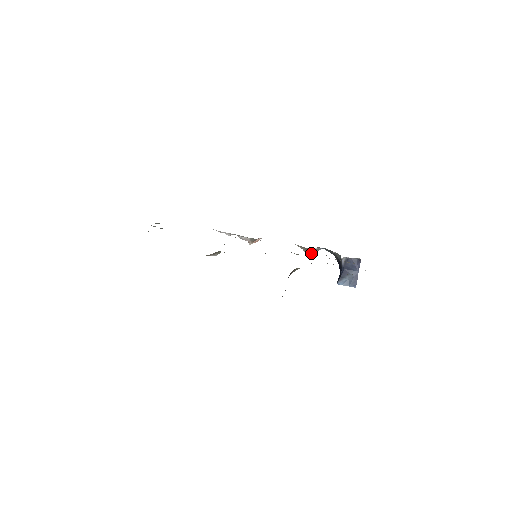
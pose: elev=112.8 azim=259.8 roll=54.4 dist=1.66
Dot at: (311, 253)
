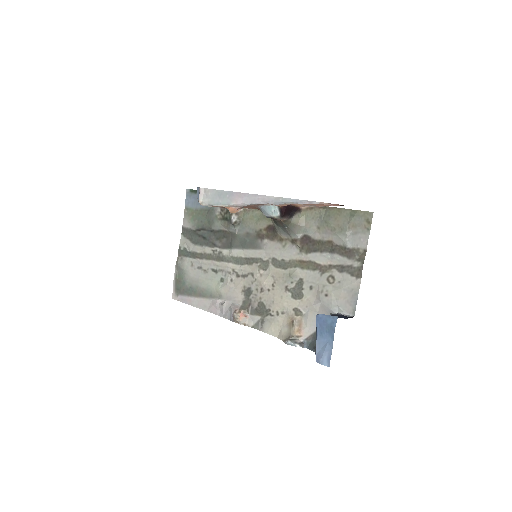
Dot at: (291, 342)
